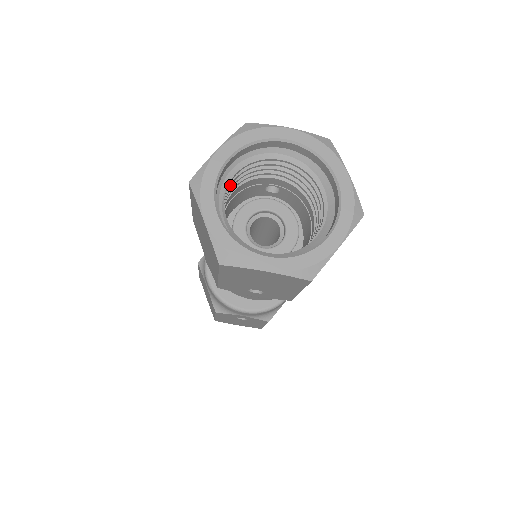
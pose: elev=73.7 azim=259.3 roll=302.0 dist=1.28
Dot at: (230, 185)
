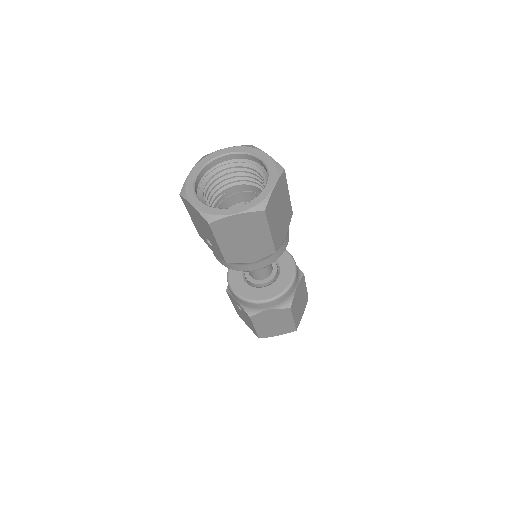
Dot at: (227, 174)
